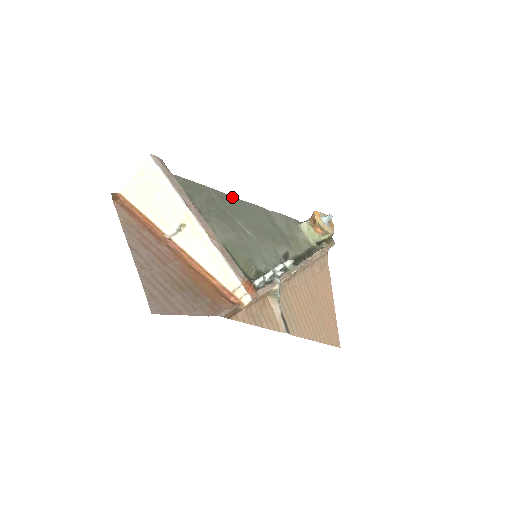
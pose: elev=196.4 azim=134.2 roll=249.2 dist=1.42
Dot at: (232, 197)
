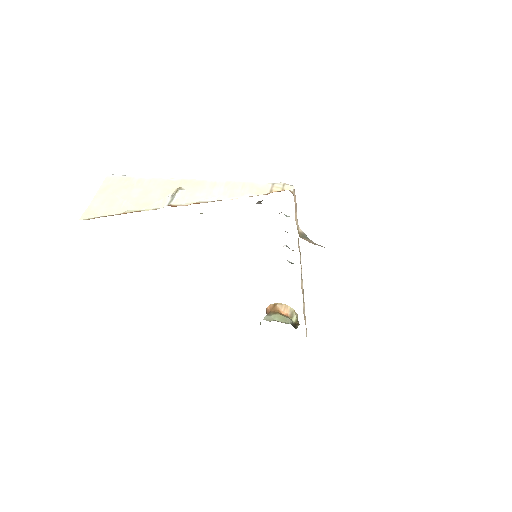
Dot at: occluded
